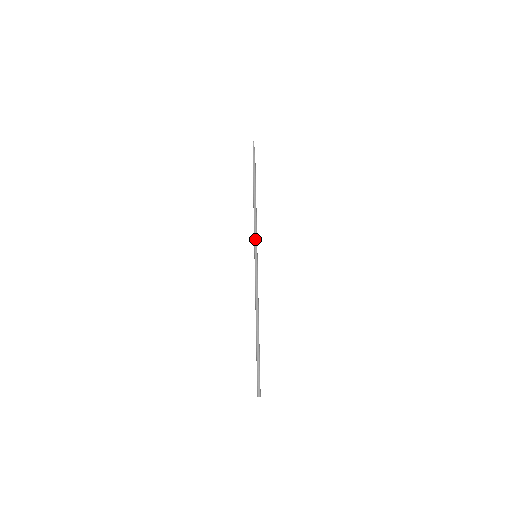
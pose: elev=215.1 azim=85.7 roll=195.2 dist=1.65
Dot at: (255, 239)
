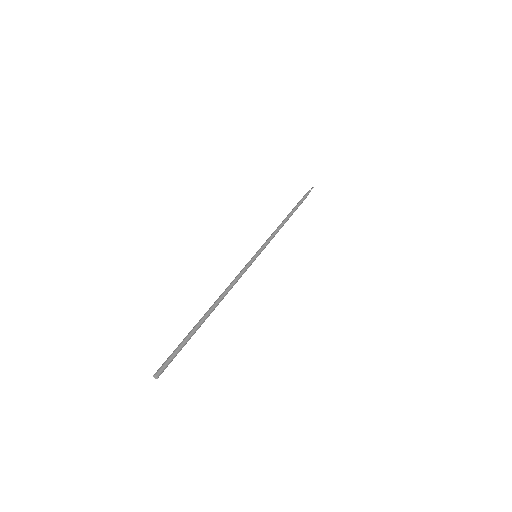
Dot at: (266, 243)
